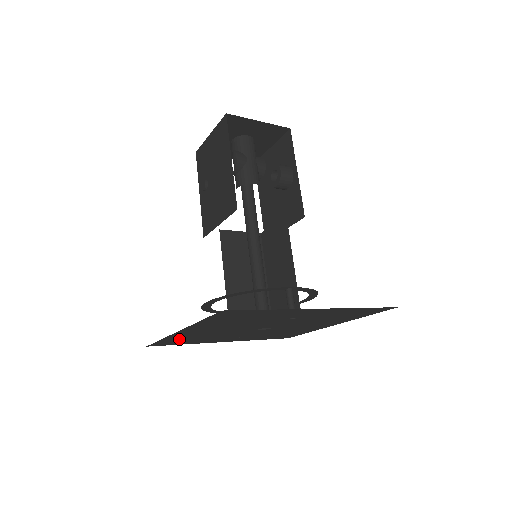
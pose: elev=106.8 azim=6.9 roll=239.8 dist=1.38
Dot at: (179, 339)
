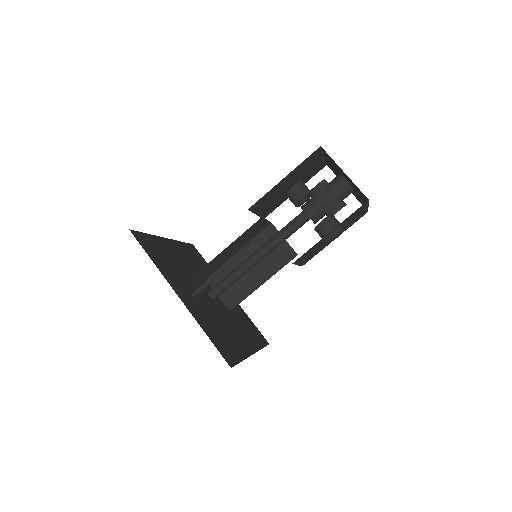
Dot at: (191, 253)
